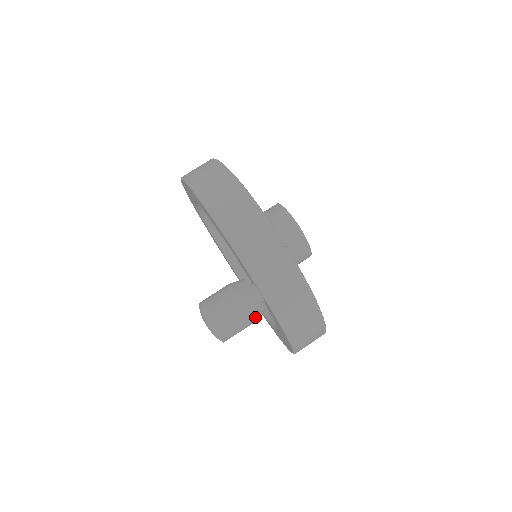
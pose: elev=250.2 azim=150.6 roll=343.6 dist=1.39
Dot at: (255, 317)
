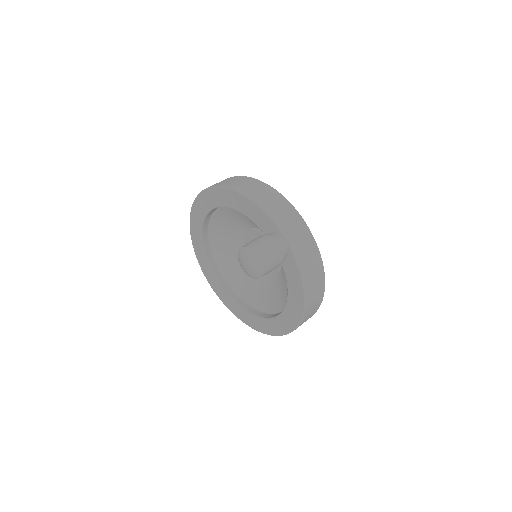
Dot at: (284, 255)
